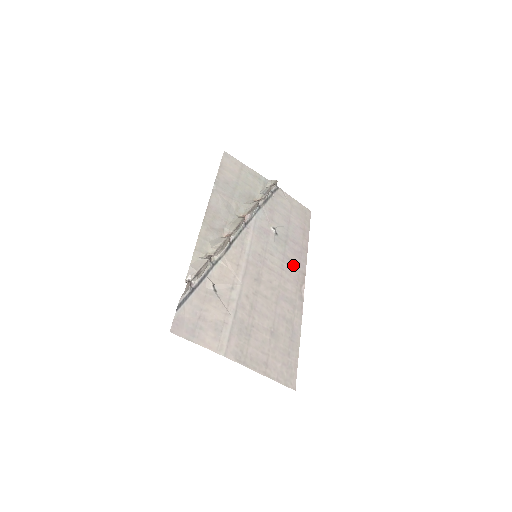
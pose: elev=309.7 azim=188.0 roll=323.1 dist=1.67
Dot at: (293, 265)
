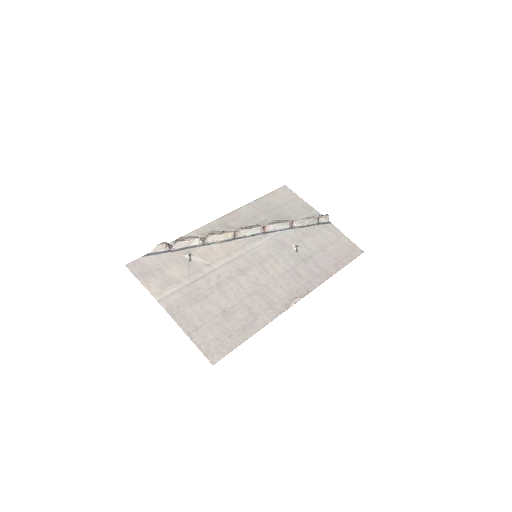
Dot at: (299, 279)
